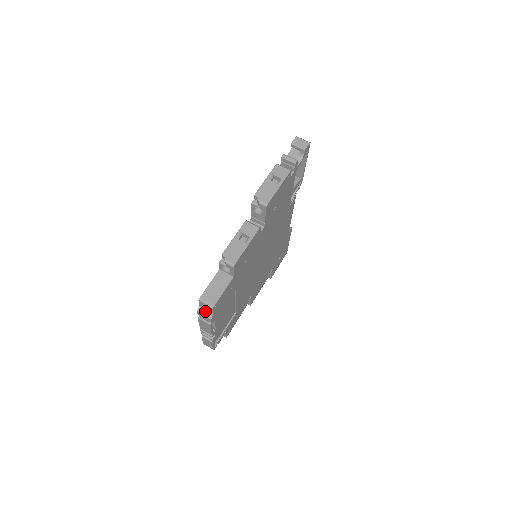
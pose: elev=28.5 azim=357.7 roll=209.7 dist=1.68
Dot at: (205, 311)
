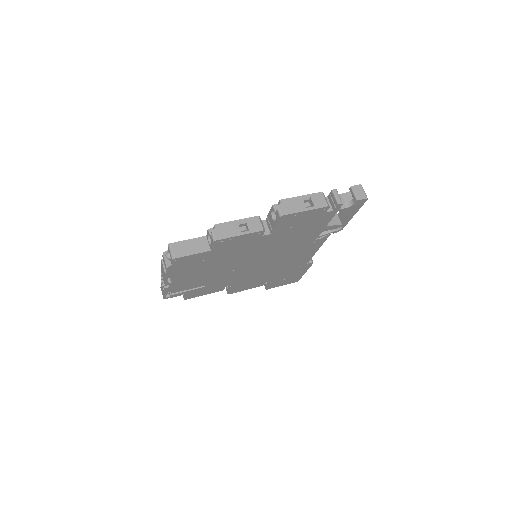
Dot at: (166, 257)
